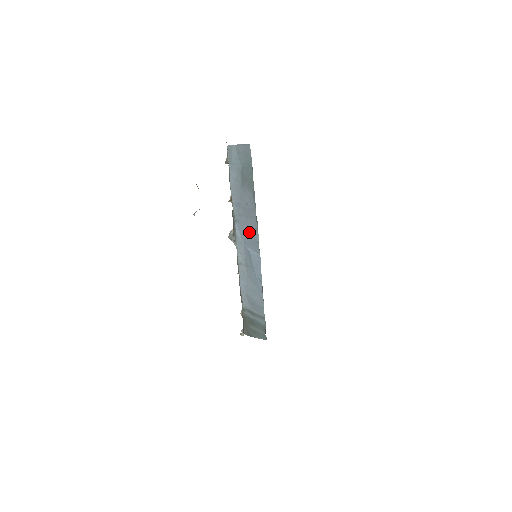
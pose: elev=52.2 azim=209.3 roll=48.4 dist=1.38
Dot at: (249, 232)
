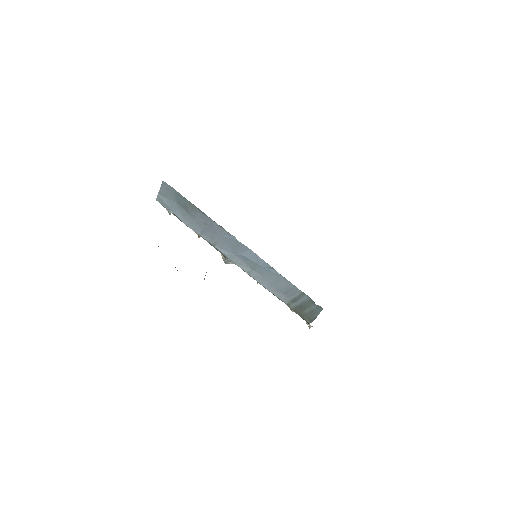
Dot at: (227, 242)
